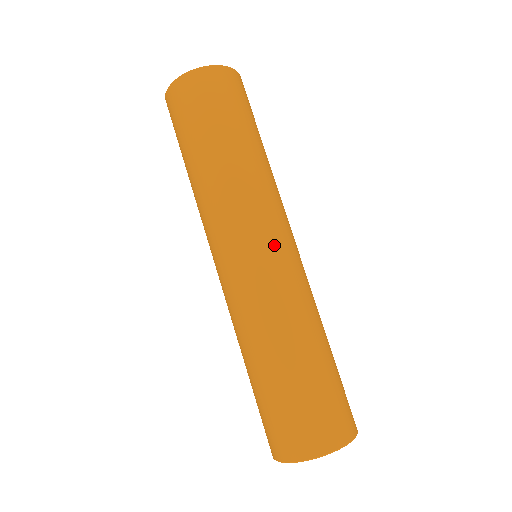
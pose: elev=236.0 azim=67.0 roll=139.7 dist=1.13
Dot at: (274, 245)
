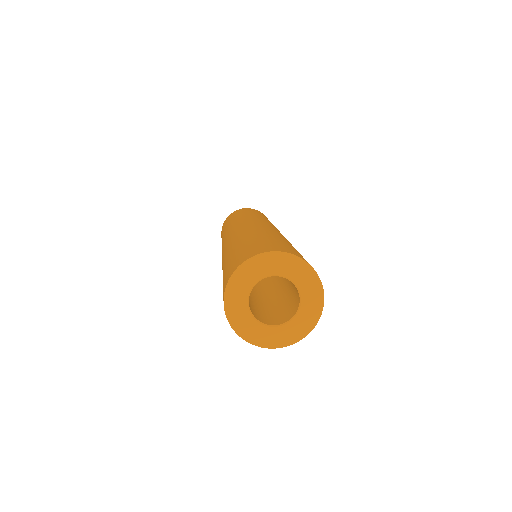
Dot at: (273, 227)
